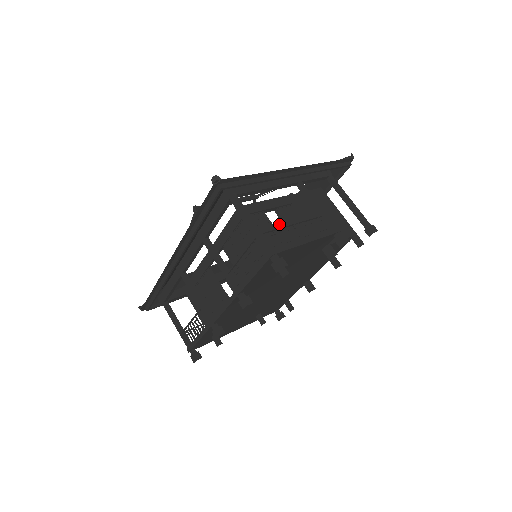
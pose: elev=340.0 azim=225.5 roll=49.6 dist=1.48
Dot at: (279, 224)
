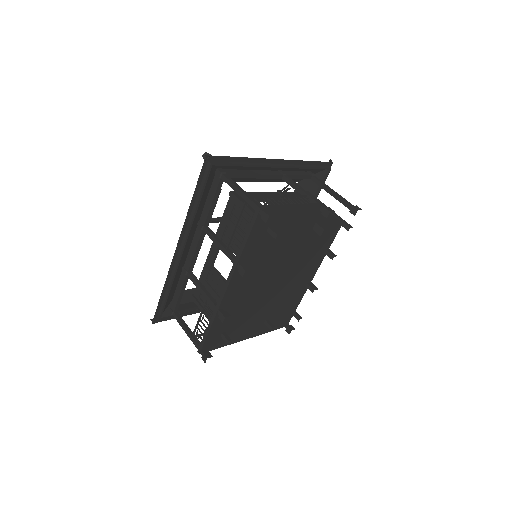
Dot at: occluded
